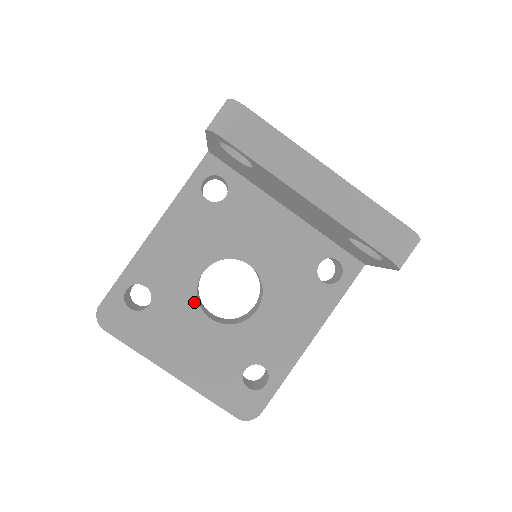
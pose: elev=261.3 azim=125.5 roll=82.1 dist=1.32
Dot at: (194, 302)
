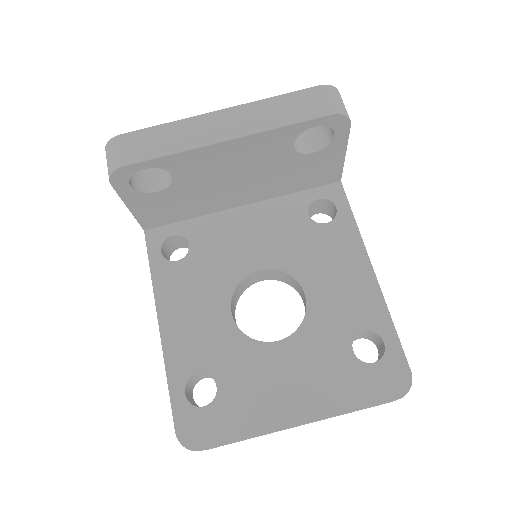
Dot at: (250, 343)
